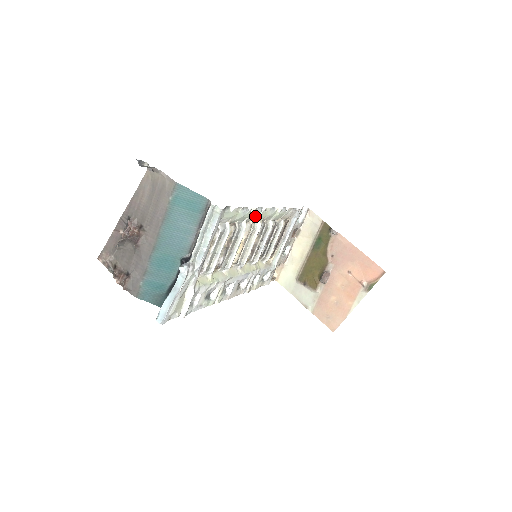
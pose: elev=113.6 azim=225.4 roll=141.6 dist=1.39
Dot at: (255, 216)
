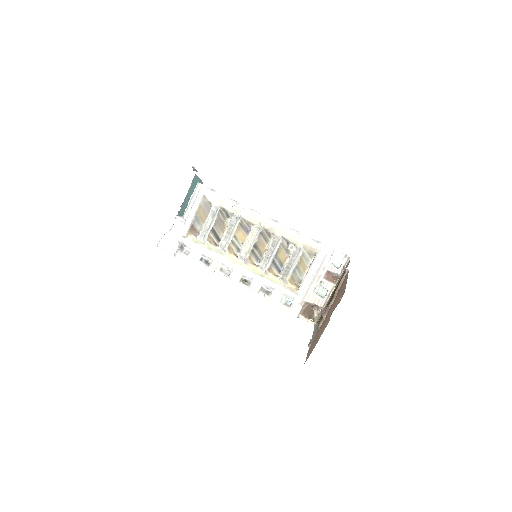
Dot at: (252, 217)
